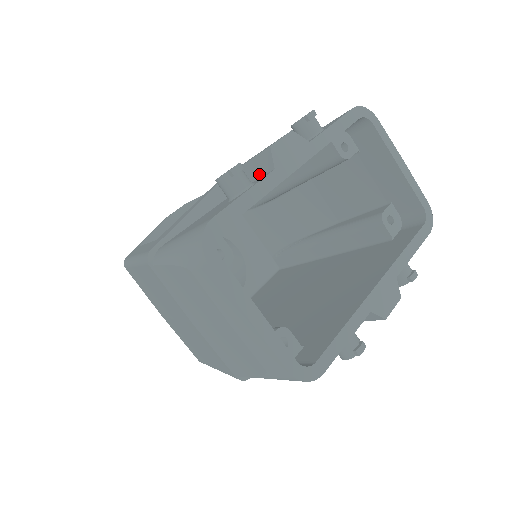
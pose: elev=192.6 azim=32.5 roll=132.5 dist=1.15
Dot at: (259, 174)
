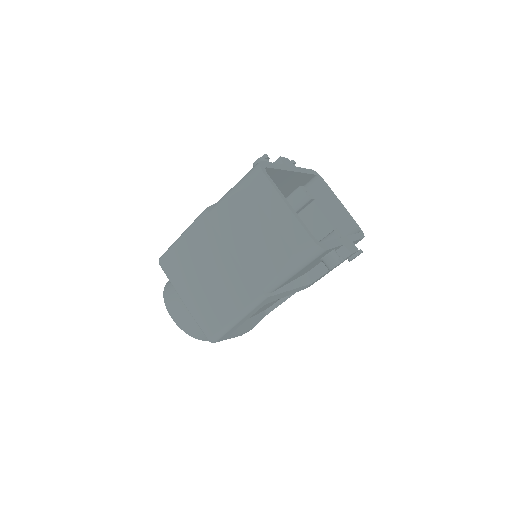
Dot at: occluded
